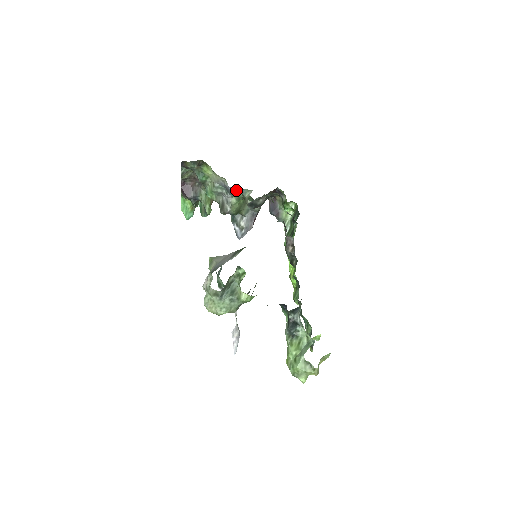
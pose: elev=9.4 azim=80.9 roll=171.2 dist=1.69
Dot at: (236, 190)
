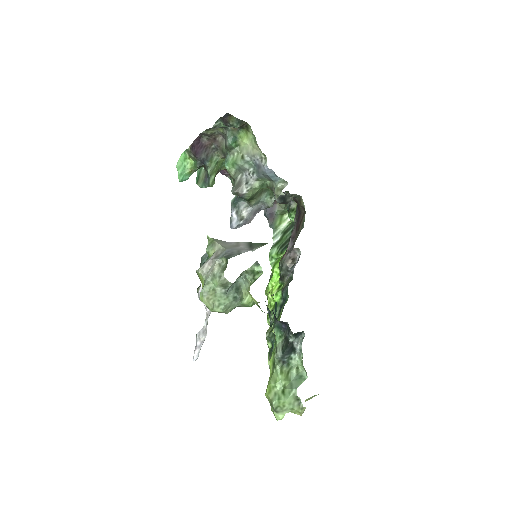
Dot at: (272, 175)
